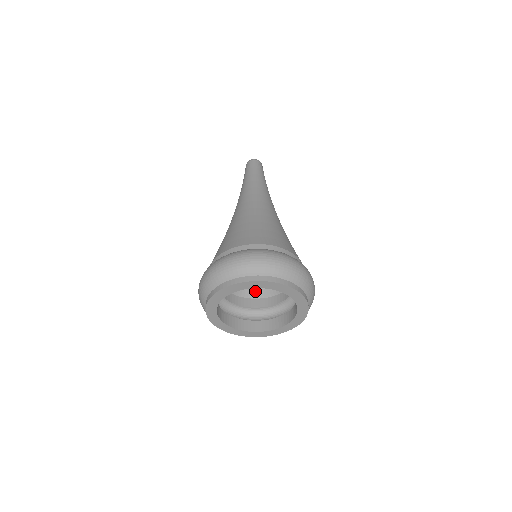
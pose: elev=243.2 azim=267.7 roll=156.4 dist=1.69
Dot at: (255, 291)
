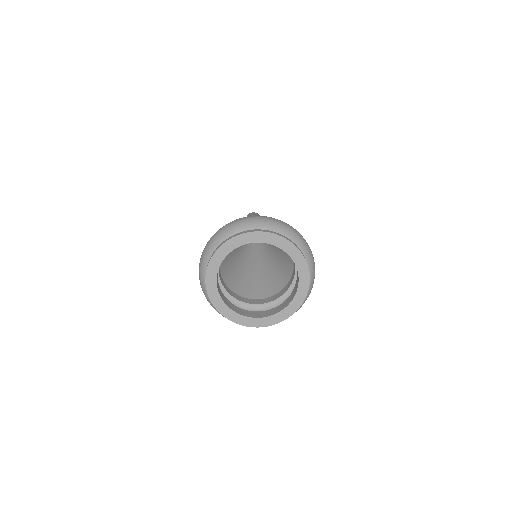
Dot at: (252, 293)
